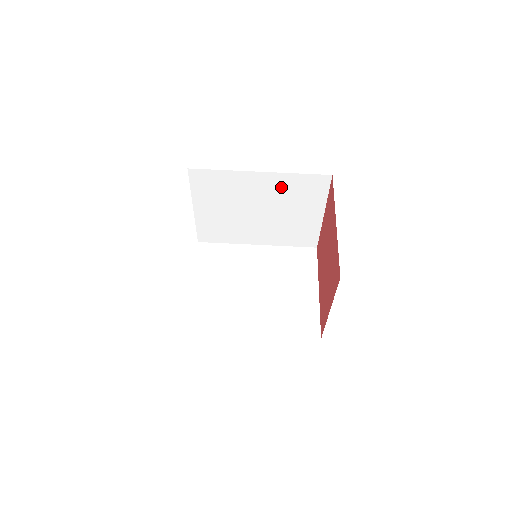
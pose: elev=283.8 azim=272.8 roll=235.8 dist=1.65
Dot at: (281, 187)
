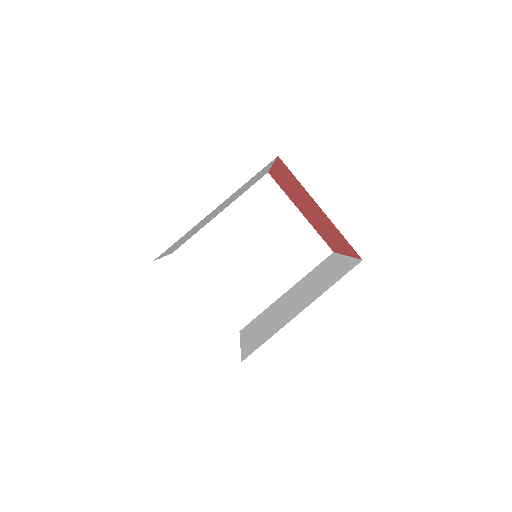
Dot at: occluded
